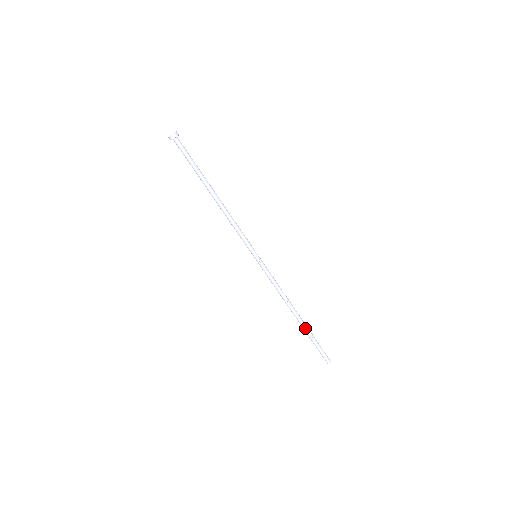
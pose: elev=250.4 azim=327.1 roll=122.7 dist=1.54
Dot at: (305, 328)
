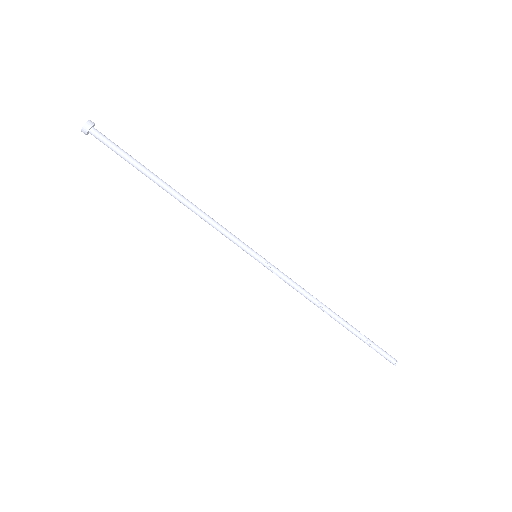
Dot at: (352, 328)
